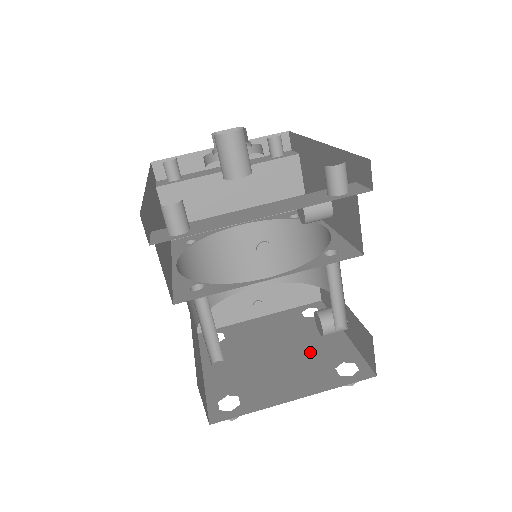
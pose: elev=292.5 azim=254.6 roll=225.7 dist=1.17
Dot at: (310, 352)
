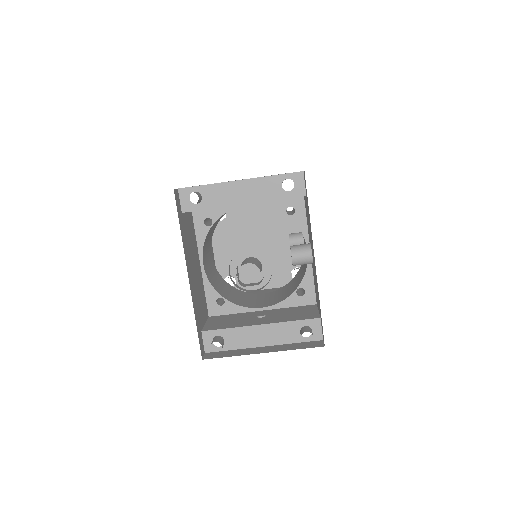
Dot at: (280, 252)
